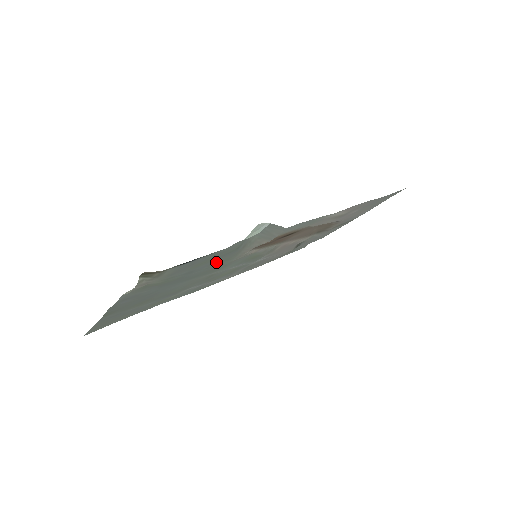
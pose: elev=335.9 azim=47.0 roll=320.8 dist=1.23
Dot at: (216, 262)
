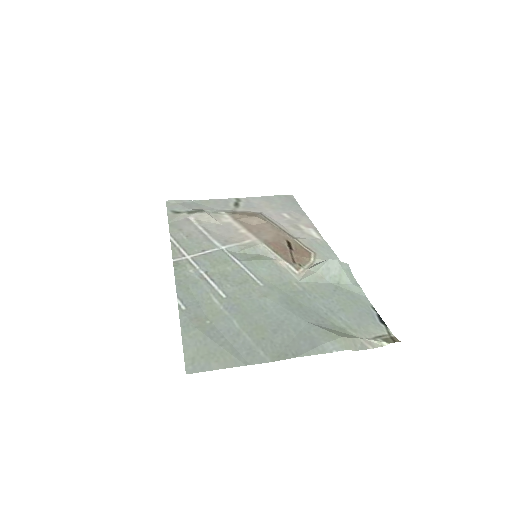
Dot at: (322, 294)
